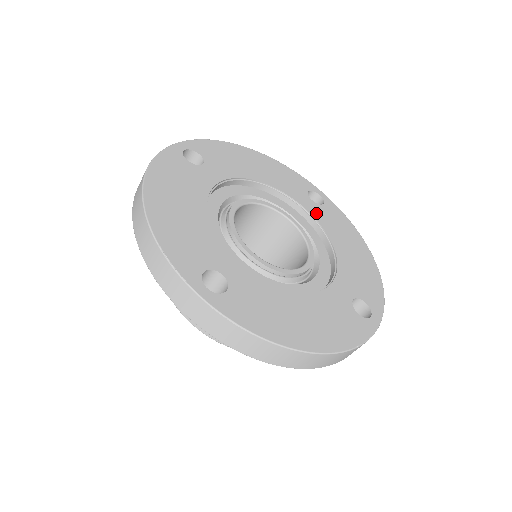
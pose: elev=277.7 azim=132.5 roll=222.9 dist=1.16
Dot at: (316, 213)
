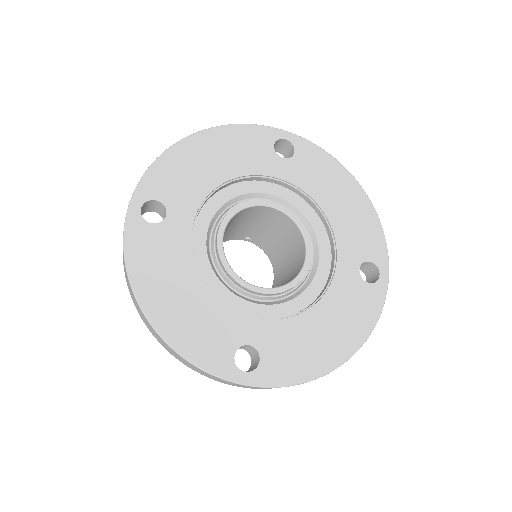
Dot at: (343, 278)
